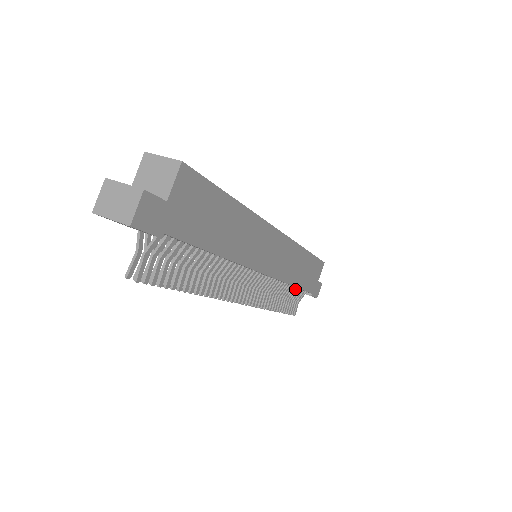
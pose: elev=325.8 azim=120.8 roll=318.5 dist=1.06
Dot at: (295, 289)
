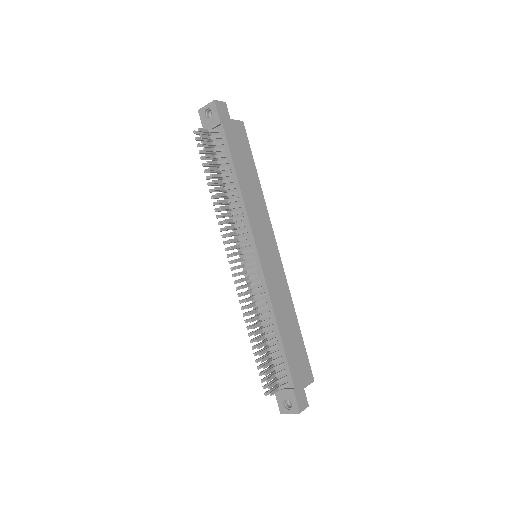
Dot at: (278, 350)
